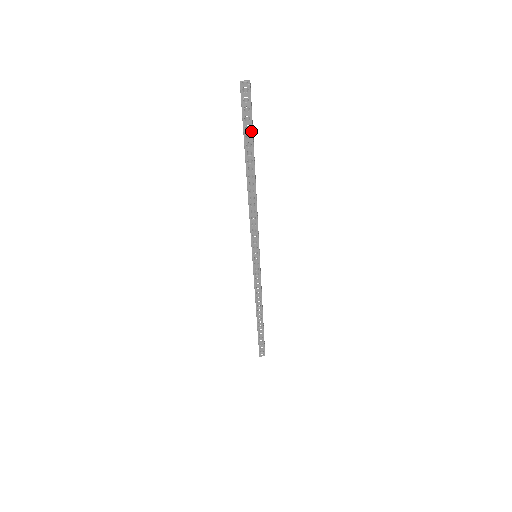
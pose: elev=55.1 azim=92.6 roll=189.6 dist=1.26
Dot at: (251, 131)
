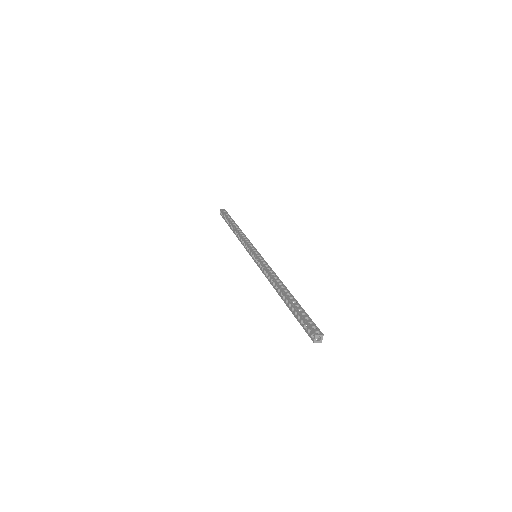
Dot at: occluded
